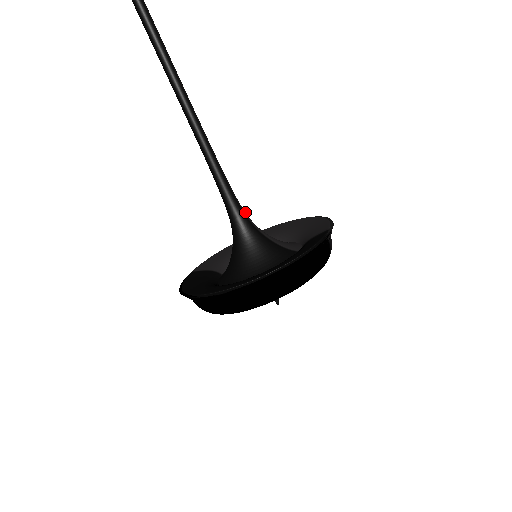
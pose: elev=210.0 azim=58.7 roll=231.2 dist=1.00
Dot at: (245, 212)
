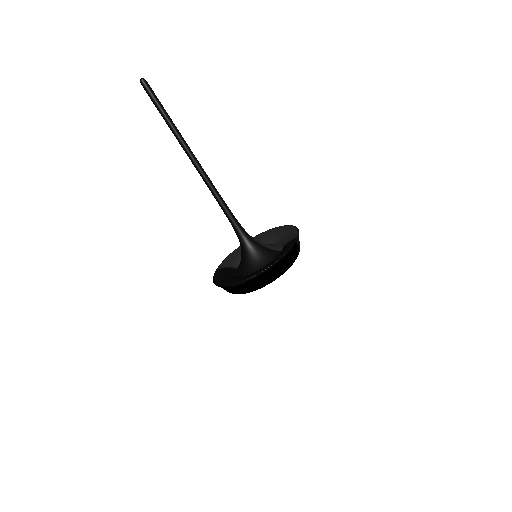
Dot at: (246, 232)
